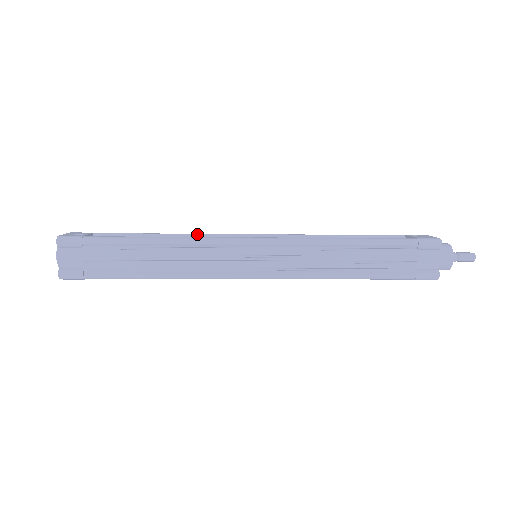
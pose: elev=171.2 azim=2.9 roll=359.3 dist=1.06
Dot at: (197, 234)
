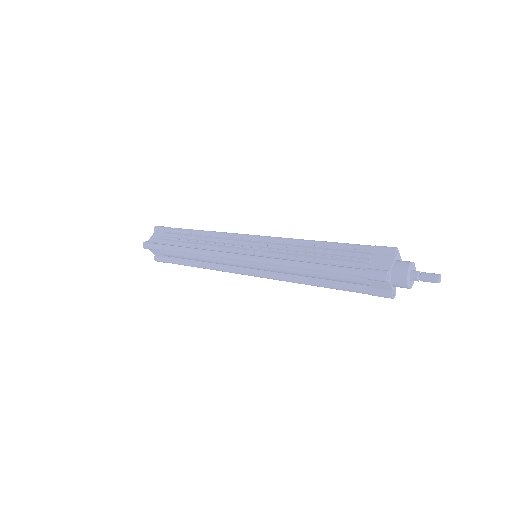
Dot at: occluded
